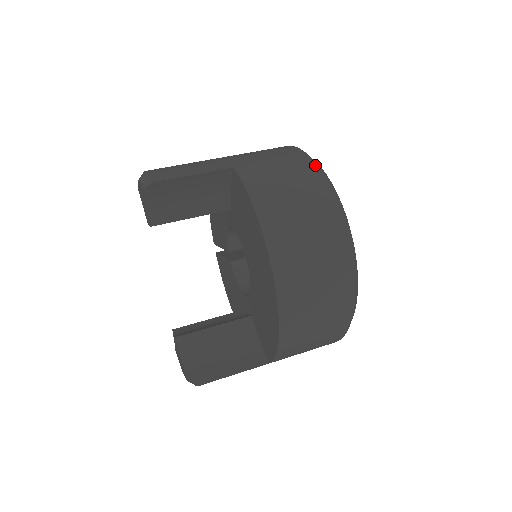
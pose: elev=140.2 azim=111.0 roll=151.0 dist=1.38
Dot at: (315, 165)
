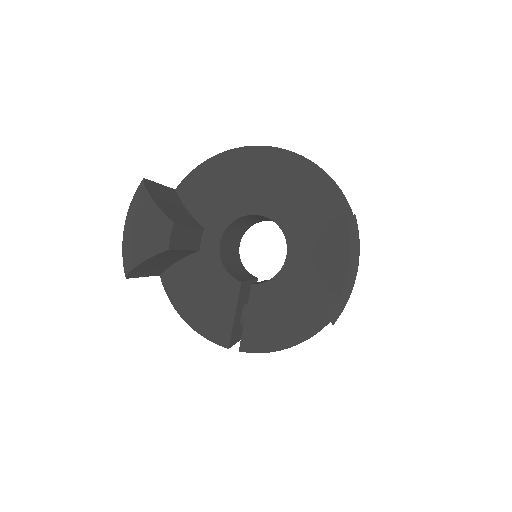
Dot at: occluded
